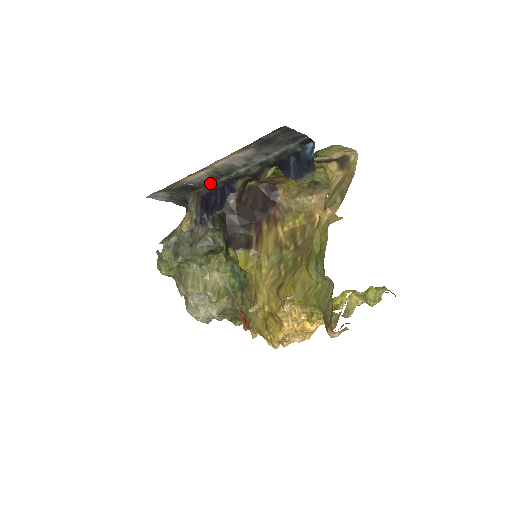
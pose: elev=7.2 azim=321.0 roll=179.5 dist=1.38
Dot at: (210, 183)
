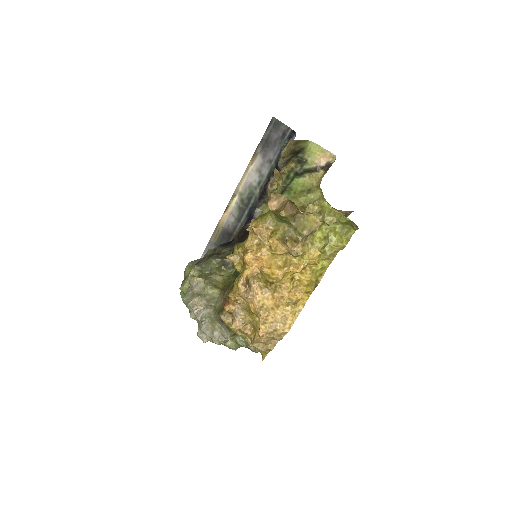
Dot at: (240, 222)
